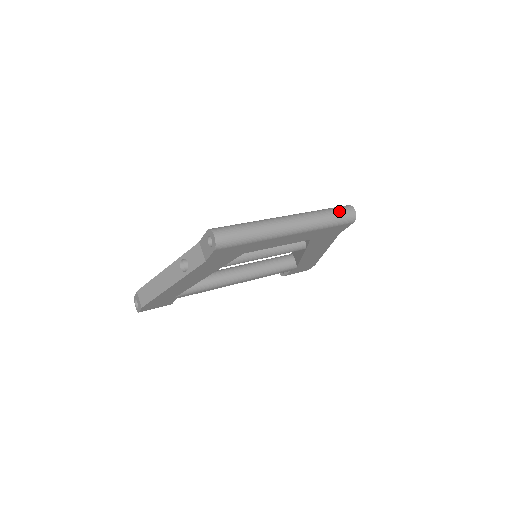
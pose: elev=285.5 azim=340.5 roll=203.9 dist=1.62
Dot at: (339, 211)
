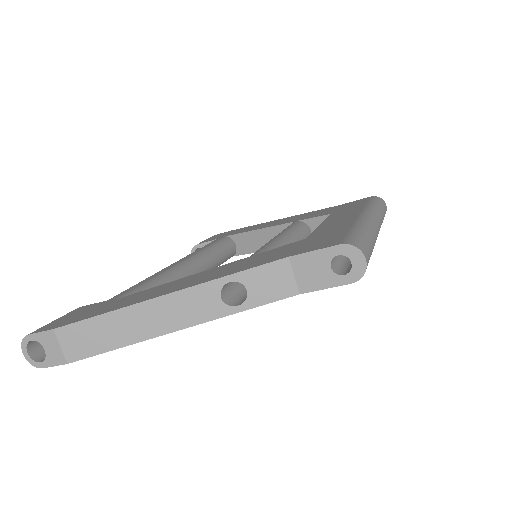
Dot at: (384, 207)
